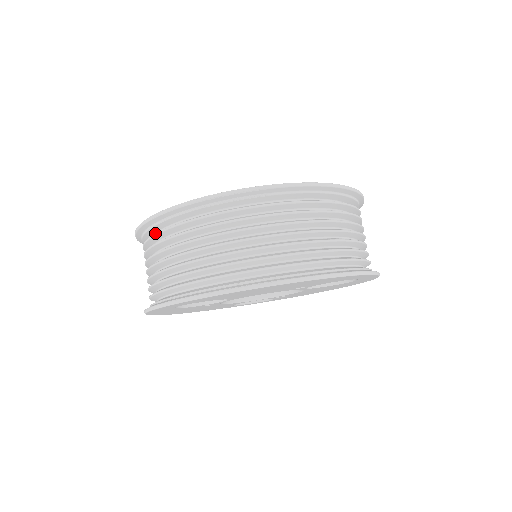
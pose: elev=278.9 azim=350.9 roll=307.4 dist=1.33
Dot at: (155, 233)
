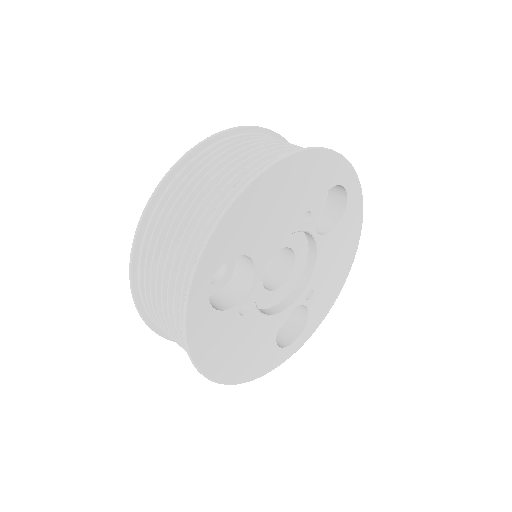
Dot at: (147, 249)
